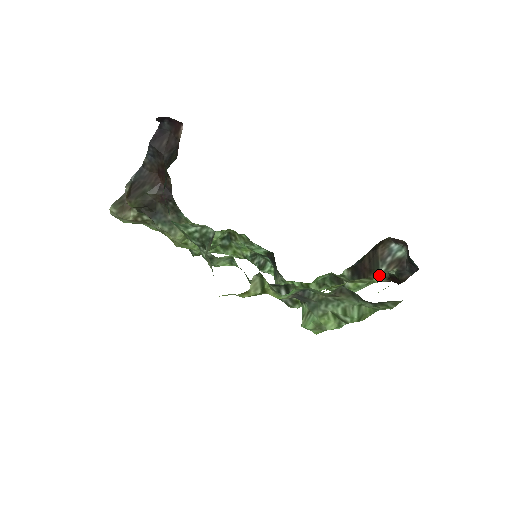
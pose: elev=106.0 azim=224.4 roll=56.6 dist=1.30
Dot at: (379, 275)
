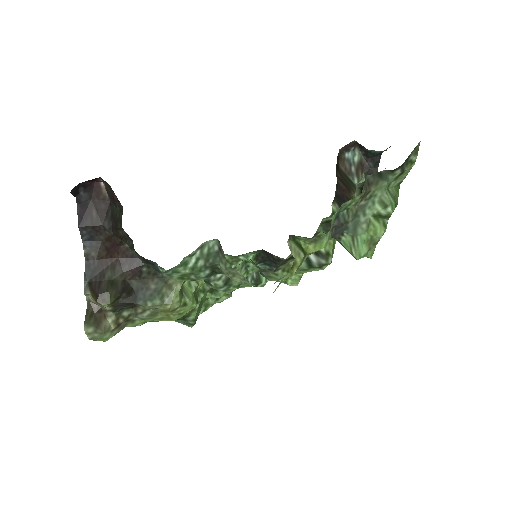
Dot at: occluded
